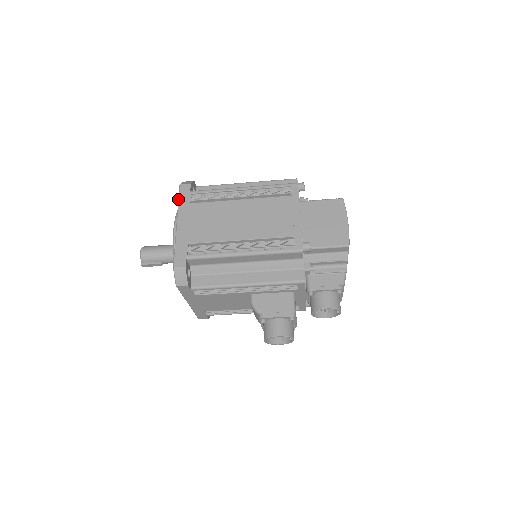
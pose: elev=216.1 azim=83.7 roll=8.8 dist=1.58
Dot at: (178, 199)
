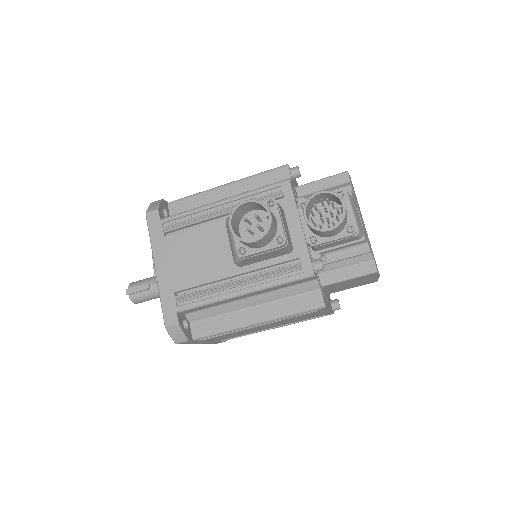
Dot at: occluded
